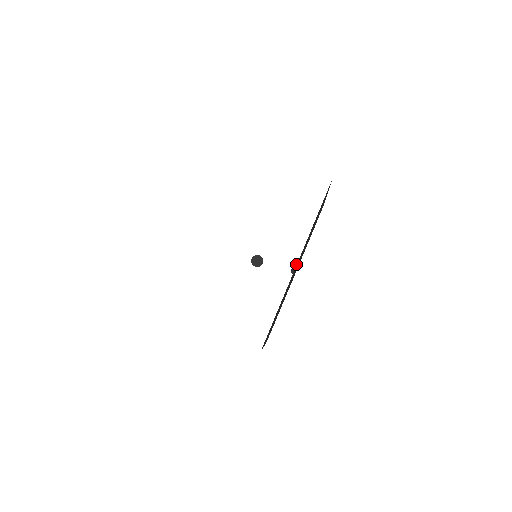
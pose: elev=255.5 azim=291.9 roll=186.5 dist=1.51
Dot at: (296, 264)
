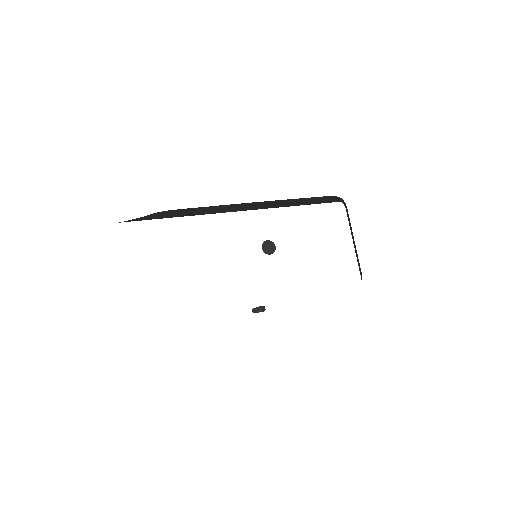
Dot at: occluded
